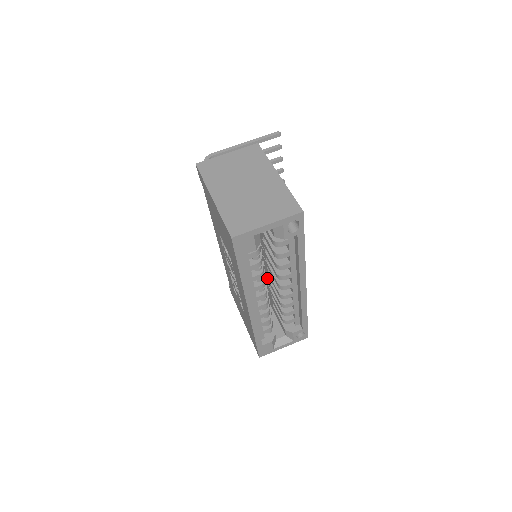
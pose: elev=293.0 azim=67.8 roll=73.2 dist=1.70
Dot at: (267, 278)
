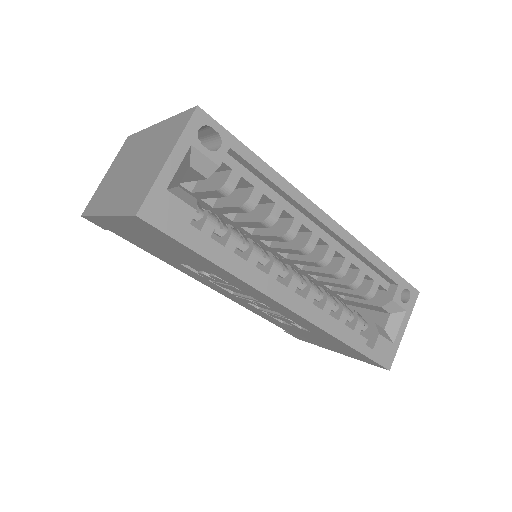
Dot at: occluded
